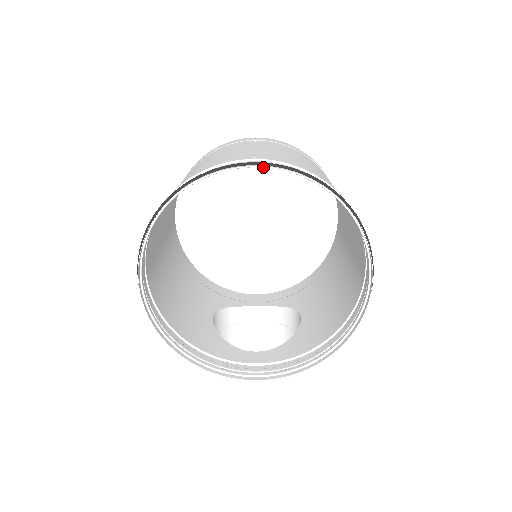
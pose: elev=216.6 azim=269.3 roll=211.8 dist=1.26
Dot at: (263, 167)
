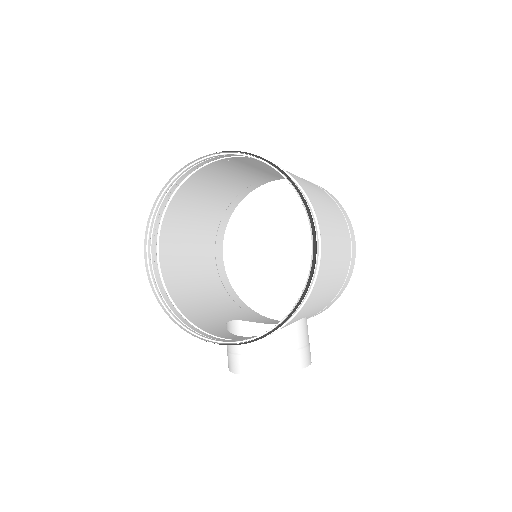
Dot at: (220, 155)
